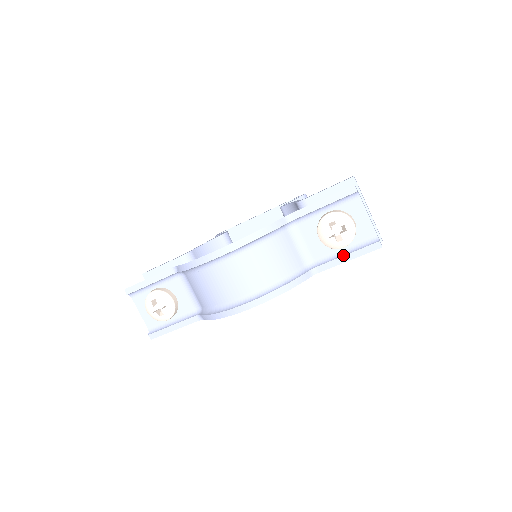
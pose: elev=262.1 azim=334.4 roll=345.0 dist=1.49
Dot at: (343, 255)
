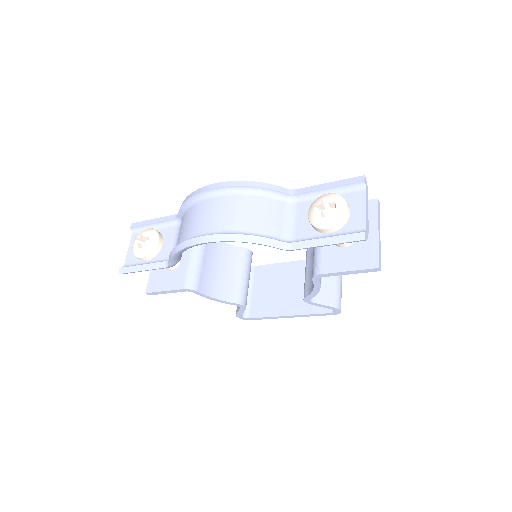
Dot at: (323, 237)
